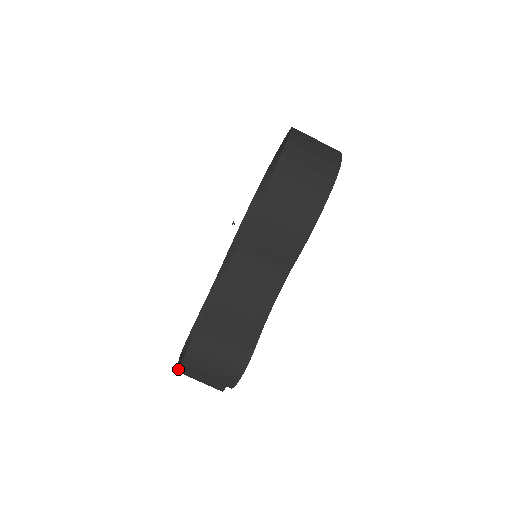
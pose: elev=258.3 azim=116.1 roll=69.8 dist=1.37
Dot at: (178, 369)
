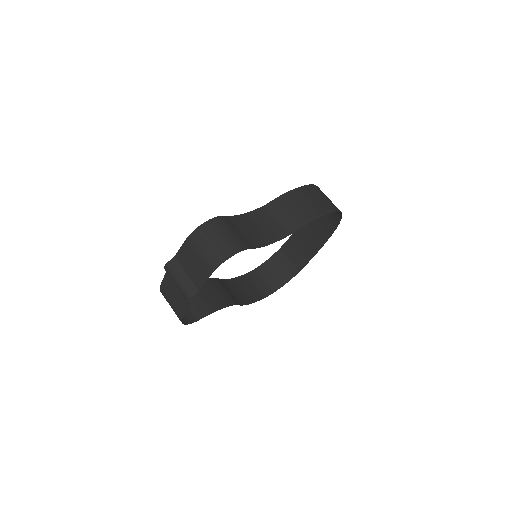
Dot at: (170, 262)
